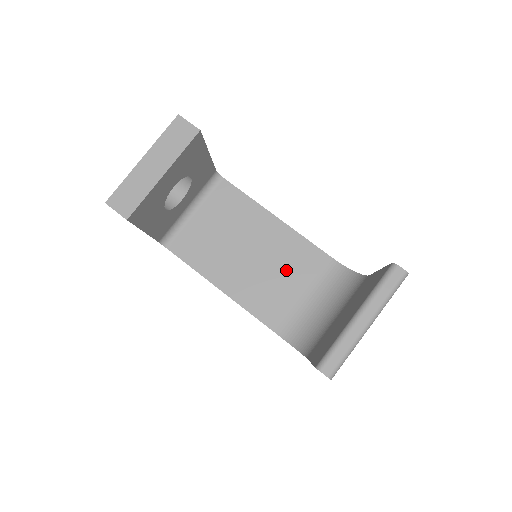
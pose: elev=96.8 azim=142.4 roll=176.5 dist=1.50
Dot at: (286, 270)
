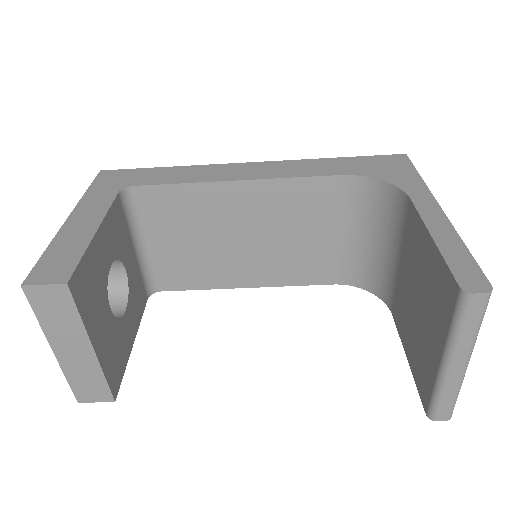
Dot at: (297, 226)
